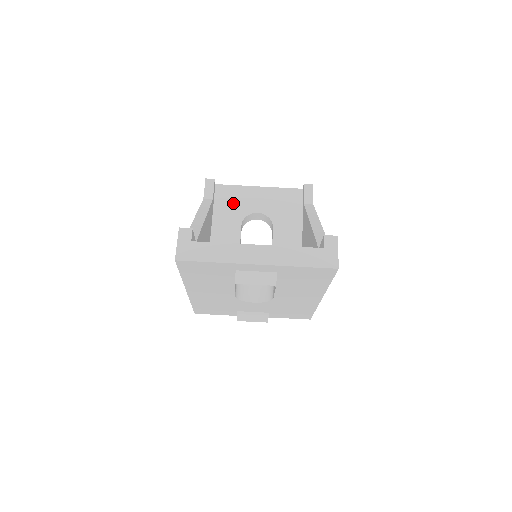
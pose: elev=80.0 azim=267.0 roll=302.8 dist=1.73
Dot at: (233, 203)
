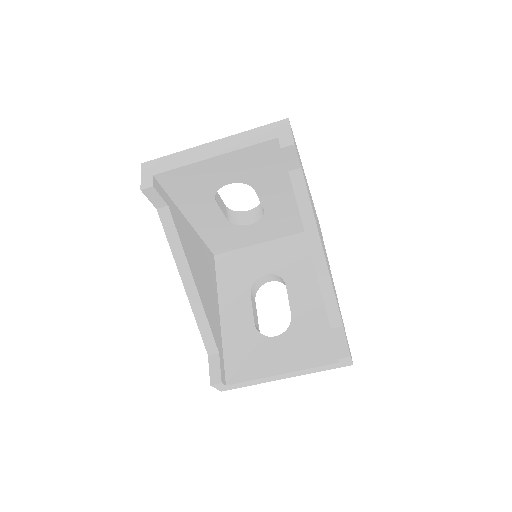
Dot at: (191, 186)
